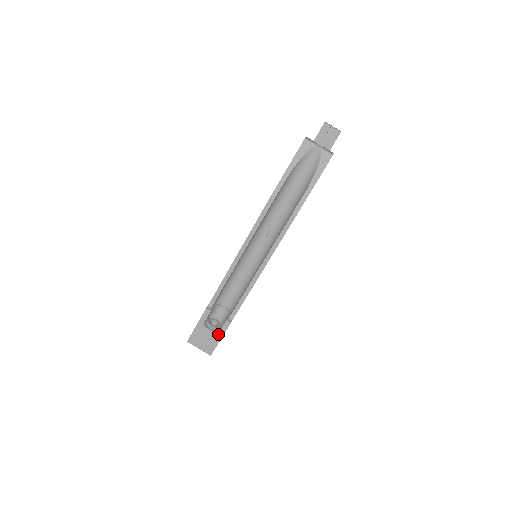
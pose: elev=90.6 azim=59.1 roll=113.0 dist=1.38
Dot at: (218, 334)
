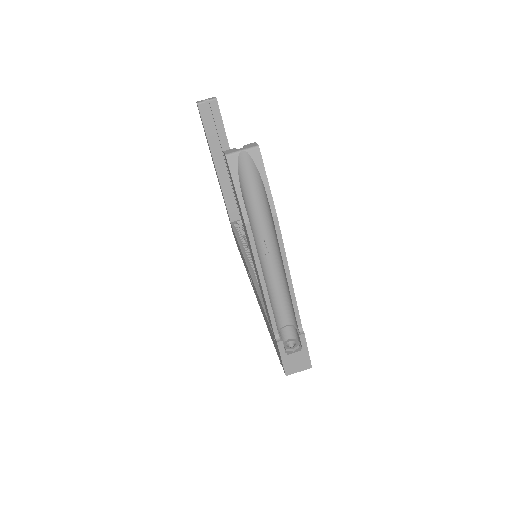
Dot at: (303, 350)
